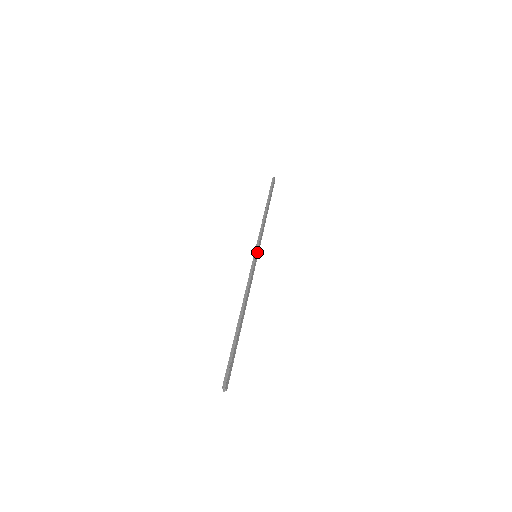
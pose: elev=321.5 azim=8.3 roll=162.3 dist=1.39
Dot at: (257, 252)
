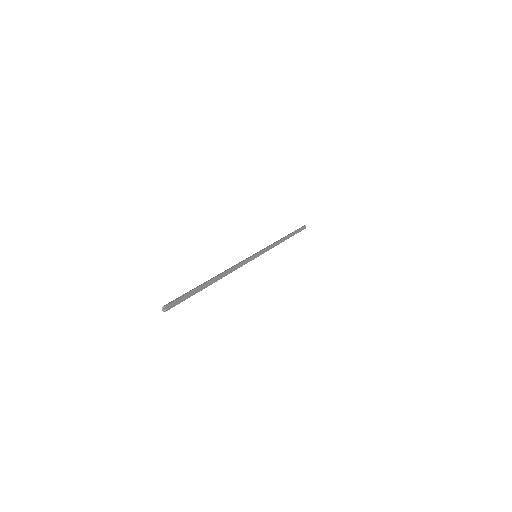
Dot at: (258, 253)
